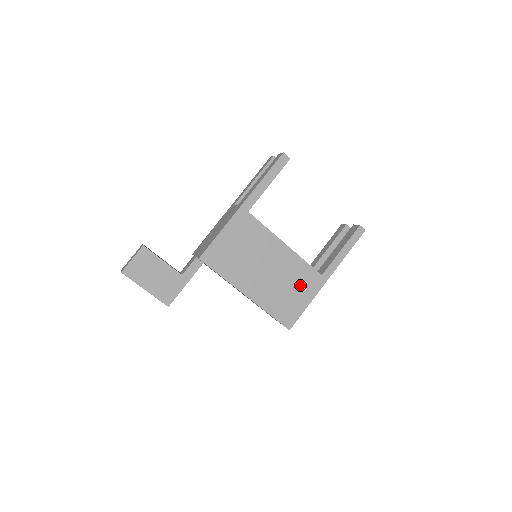
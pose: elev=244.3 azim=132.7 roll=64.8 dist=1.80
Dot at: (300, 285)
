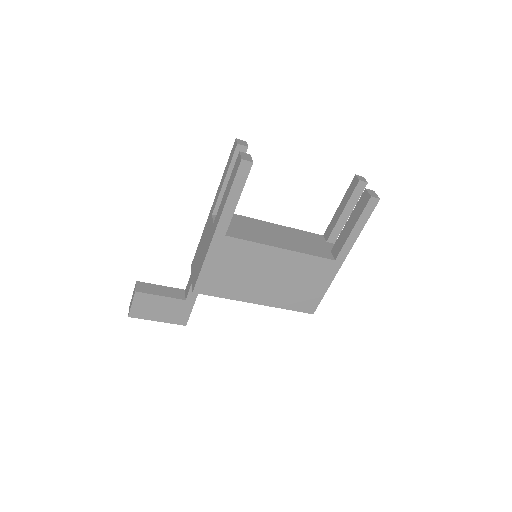
Dot at: (312, 277)
